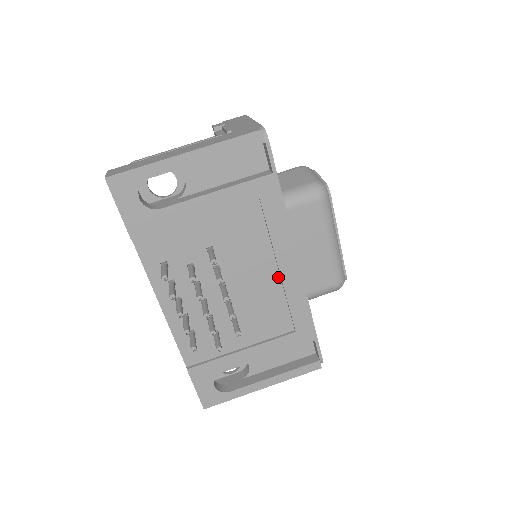
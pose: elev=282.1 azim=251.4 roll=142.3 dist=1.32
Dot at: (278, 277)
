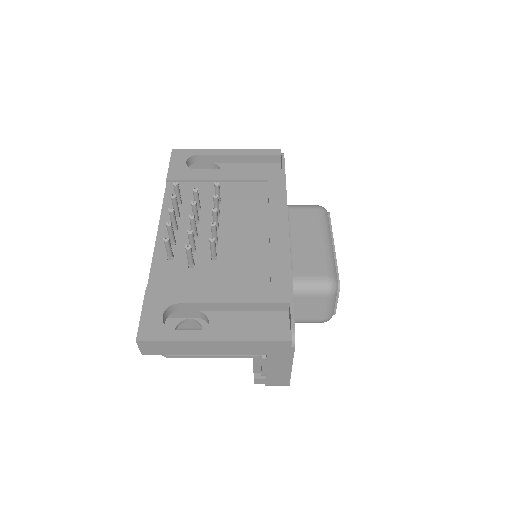
Dot at: (267, 236)
